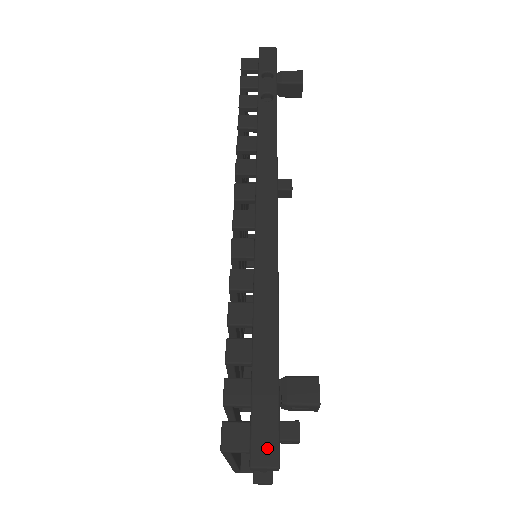
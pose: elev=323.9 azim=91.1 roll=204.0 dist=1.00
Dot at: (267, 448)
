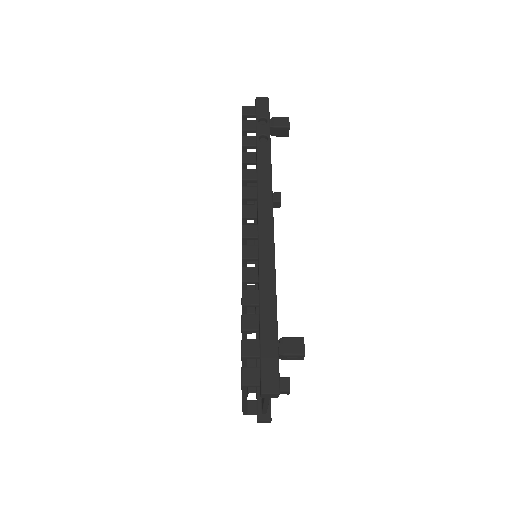
Dot at: (272, 382)
